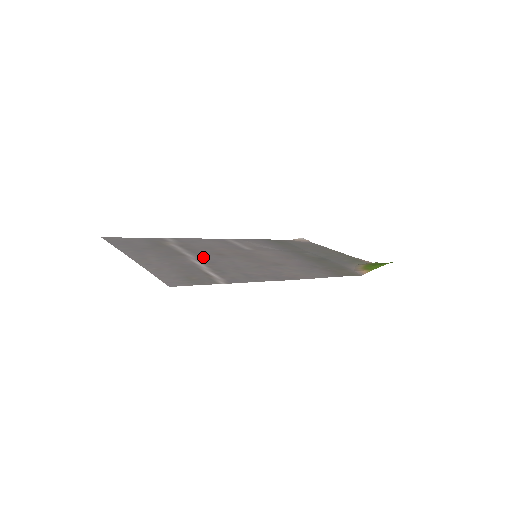
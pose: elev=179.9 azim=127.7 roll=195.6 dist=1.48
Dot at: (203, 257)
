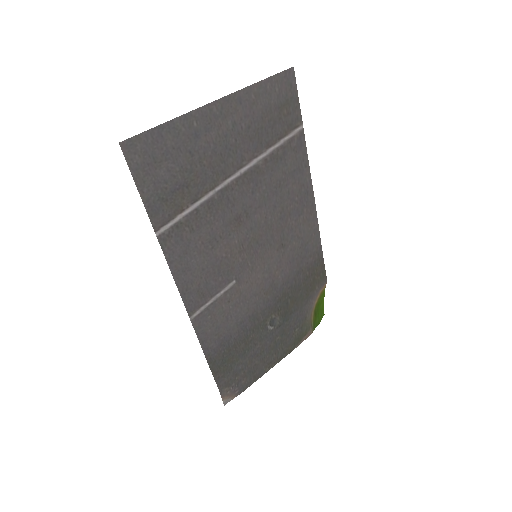
Dot at: (240, 189)
